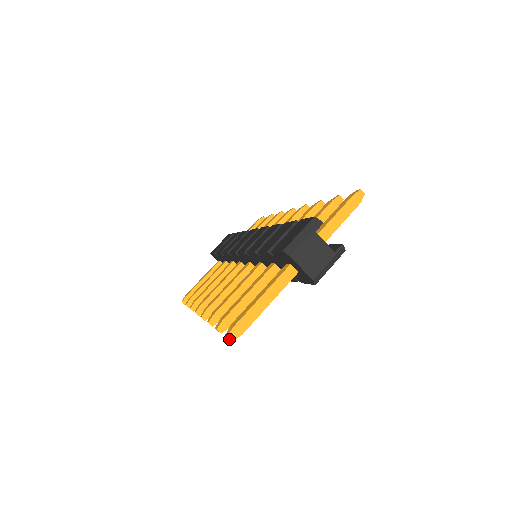
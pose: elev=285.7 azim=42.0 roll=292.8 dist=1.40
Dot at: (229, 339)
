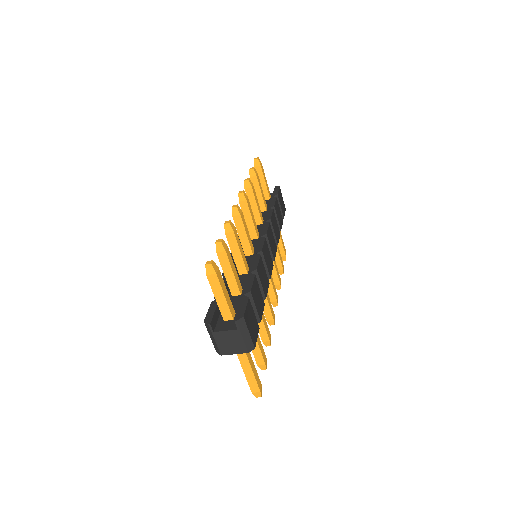
Dot at: occluded
